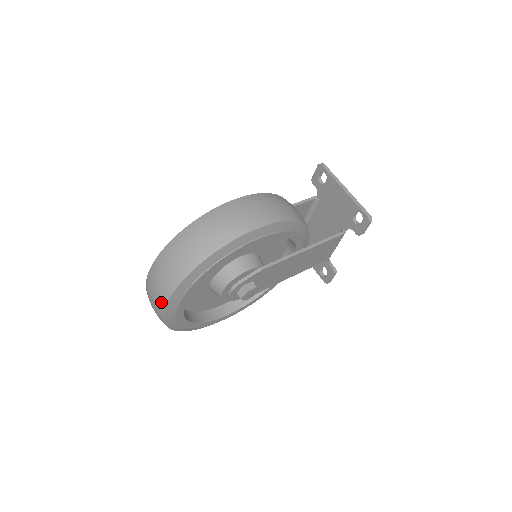
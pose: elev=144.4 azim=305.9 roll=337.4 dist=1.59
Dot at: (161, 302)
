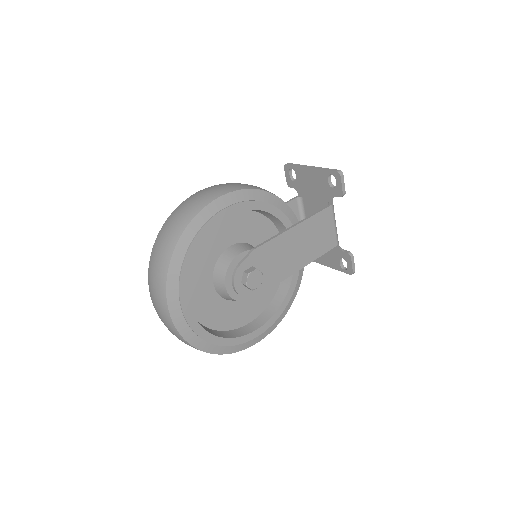
Dot at: (163, 304)
